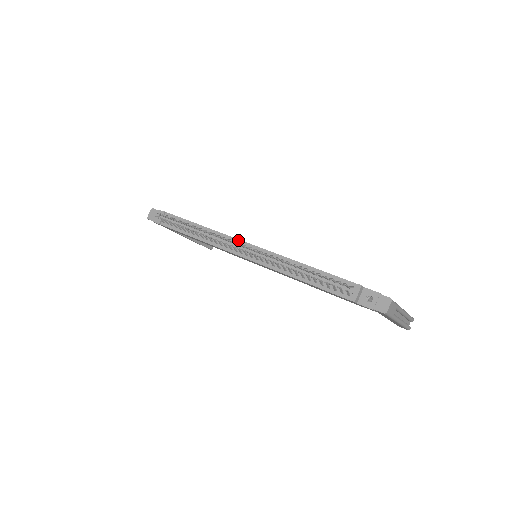
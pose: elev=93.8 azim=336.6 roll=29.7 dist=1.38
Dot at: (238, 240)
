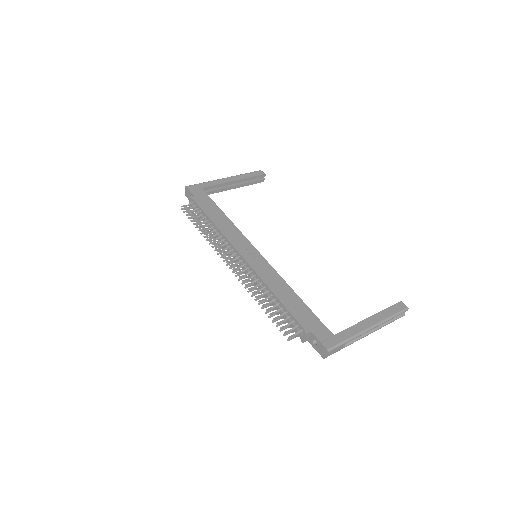
Dot at: (235, 250)
